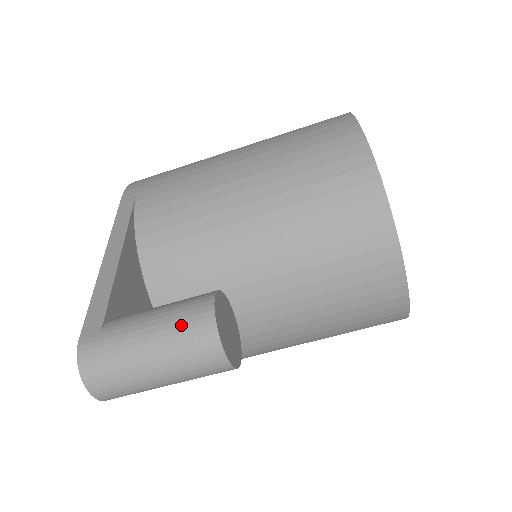
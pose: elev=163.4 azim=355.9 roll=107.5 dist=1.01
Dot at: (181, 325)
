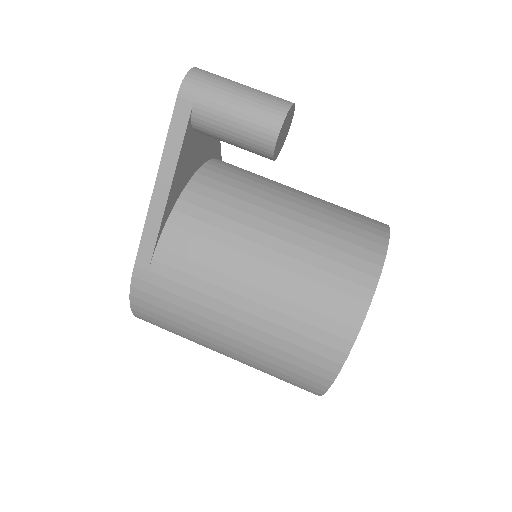
Dot at: occluded
